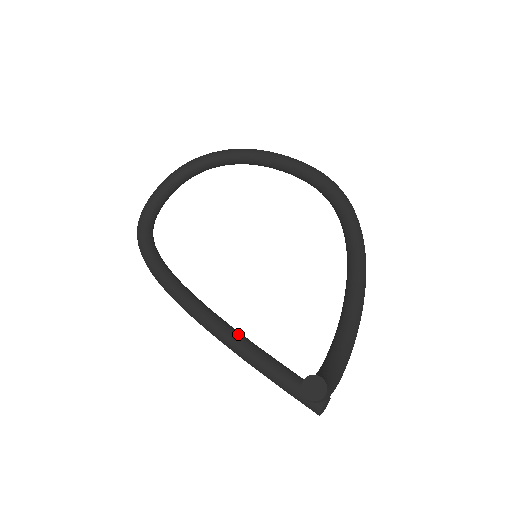
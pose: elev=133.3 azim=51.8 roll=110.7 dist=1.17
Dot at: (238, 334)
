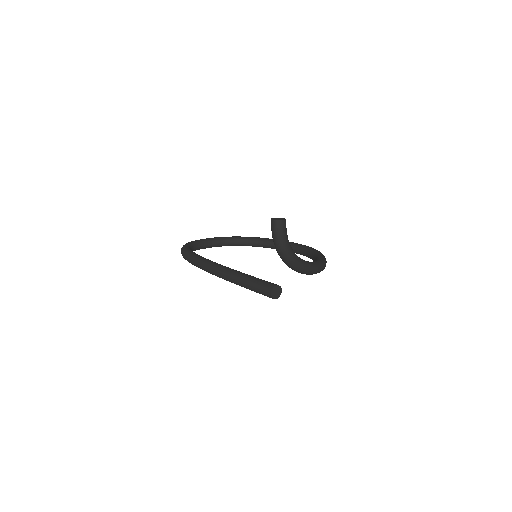
Dot at: occluded
